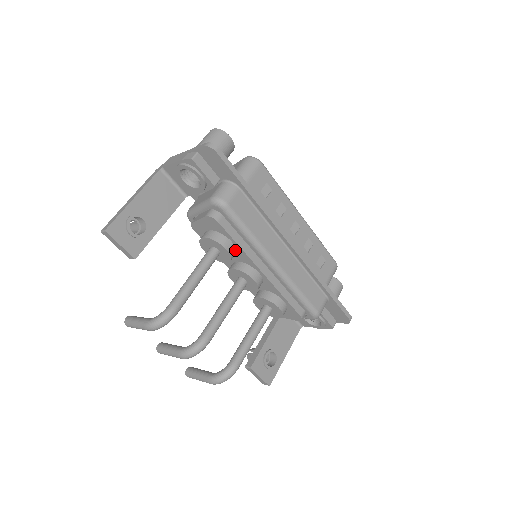
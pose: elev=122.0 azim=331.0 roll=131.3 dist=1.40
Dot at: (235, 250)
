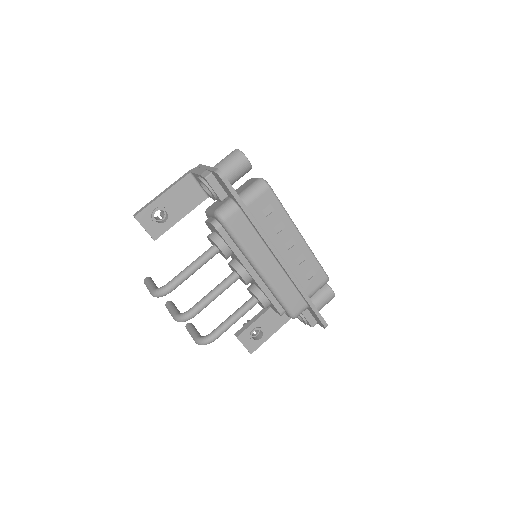
Dot at: (231, 252)
